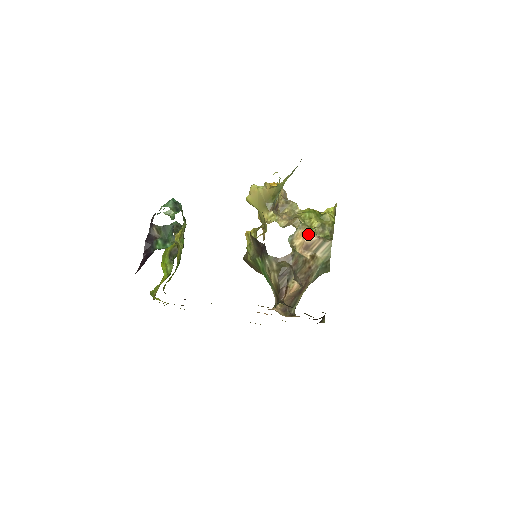
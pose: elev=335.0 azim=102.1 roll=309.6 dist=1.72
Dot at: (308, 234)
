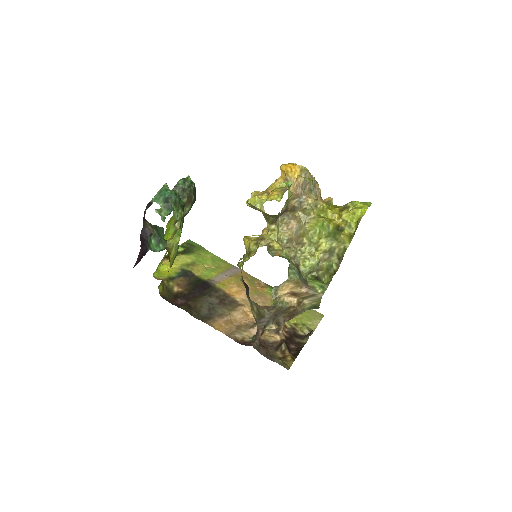
Dot at: (296, 286)
